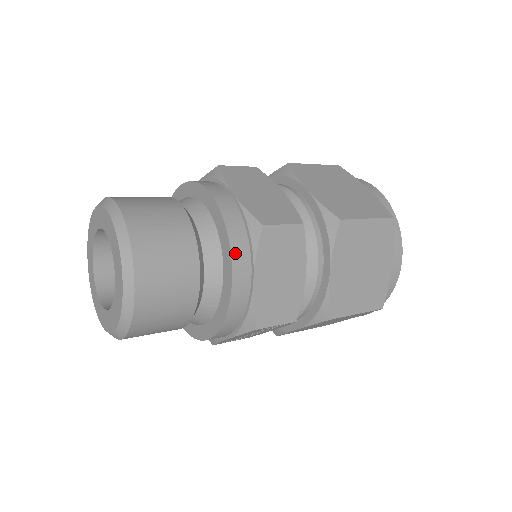
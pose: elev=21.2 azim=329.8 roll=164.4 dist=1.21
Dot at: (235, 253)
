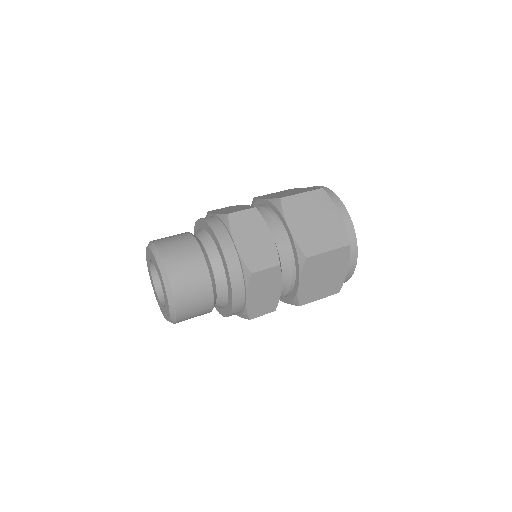
Dot at: (234, 288)
